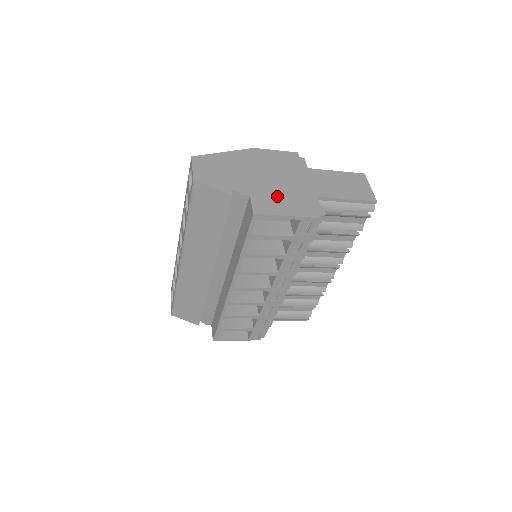
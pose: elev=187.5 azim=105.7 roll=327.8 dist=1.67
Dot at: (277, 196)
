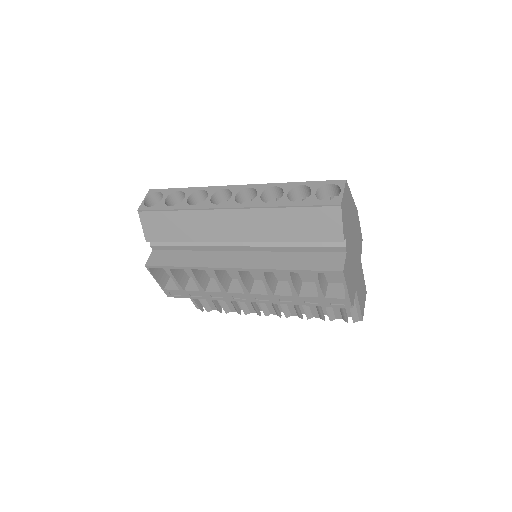
Dot at: (351, 268)
